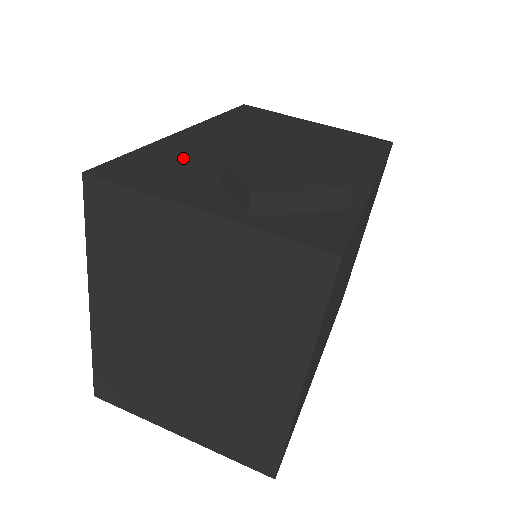
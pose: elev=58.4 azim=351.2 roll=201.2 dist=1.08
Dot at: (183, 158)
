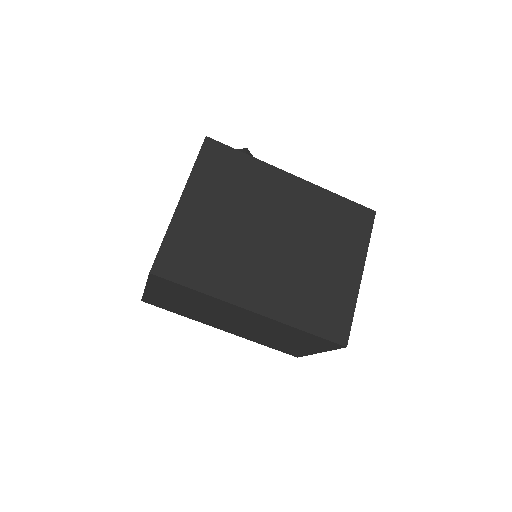
Dot at: occluded
